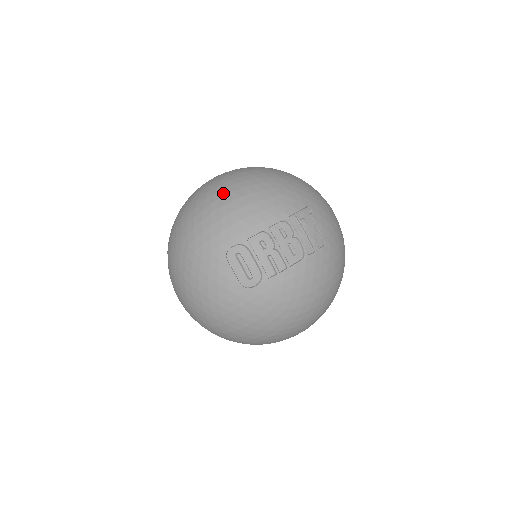
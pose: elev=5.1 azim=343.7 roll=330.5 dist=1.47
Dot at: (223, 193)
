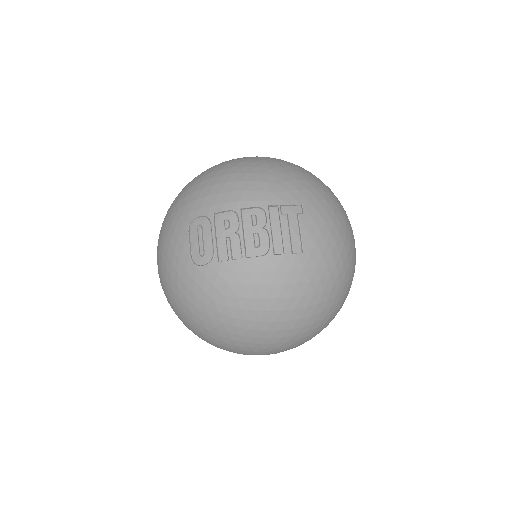
Dot at: (223, 167)
